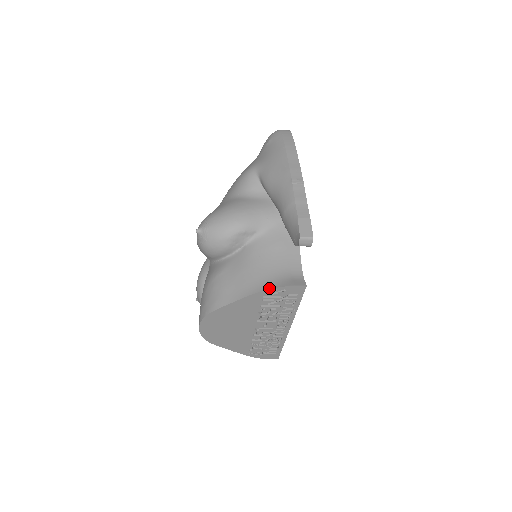
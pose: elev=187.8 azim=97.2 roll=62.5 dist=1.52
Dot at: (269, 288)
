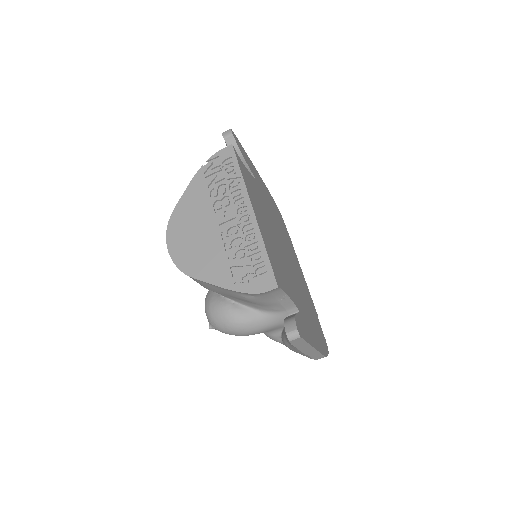
Dot at: (207, 165)
